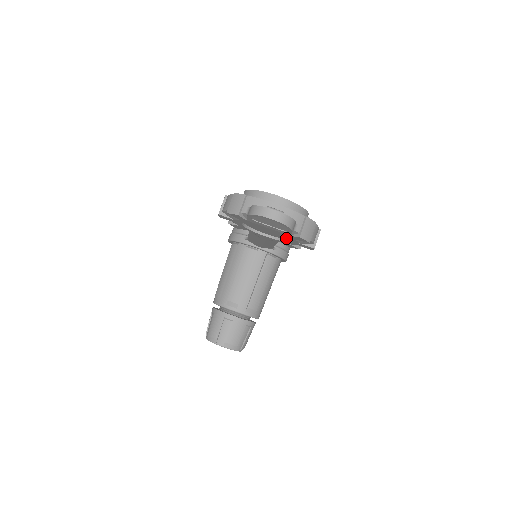
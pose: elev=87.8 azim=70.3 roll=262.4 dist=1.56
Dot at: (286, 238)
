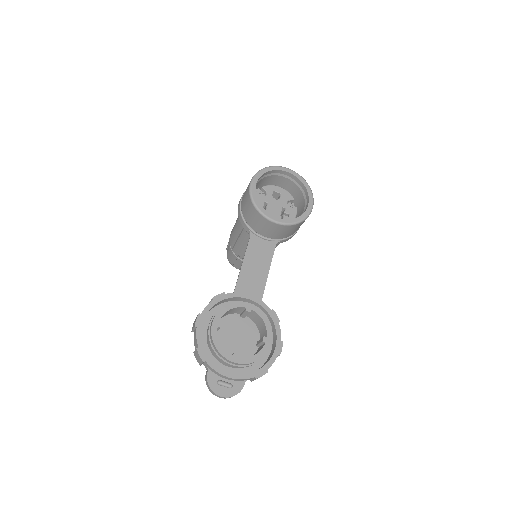
Dot at: (255, 337)
